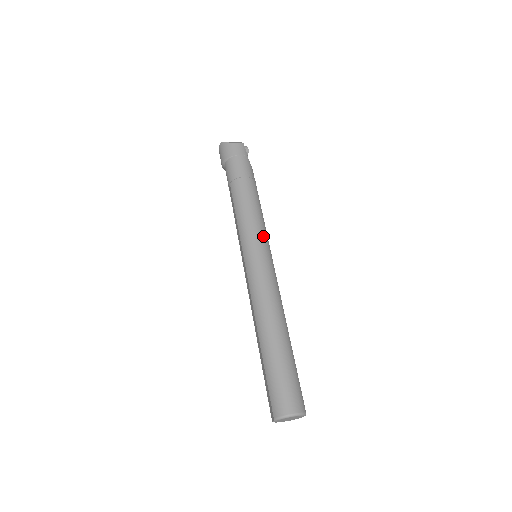
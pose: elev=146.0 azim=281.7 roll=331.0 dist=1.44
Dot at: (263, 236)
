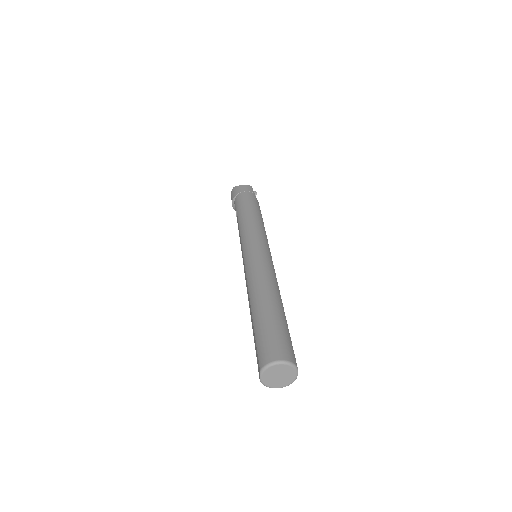
Dot at: (263, 237)
